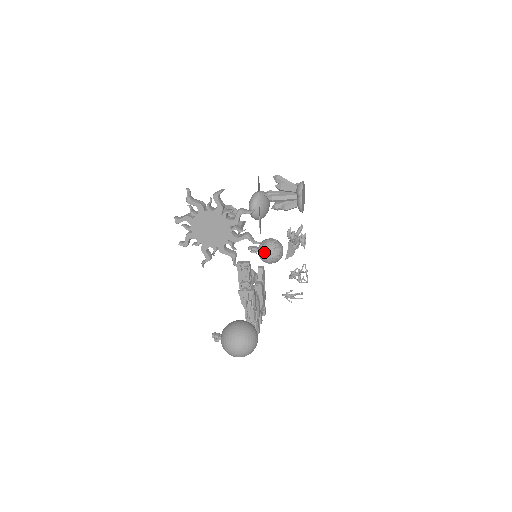
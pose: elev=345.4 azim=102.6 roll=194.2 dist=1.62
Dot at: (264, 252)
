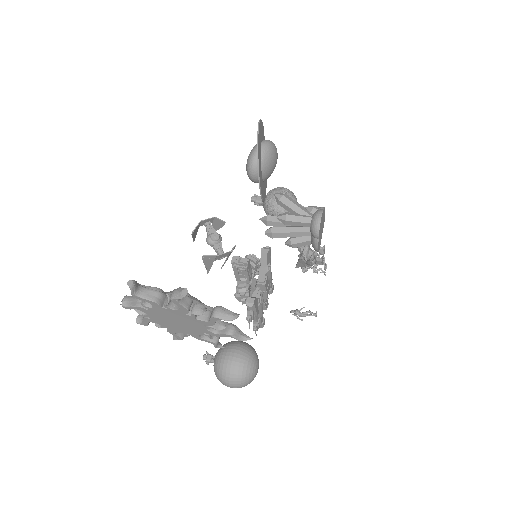
Dot at: (271, 212)
